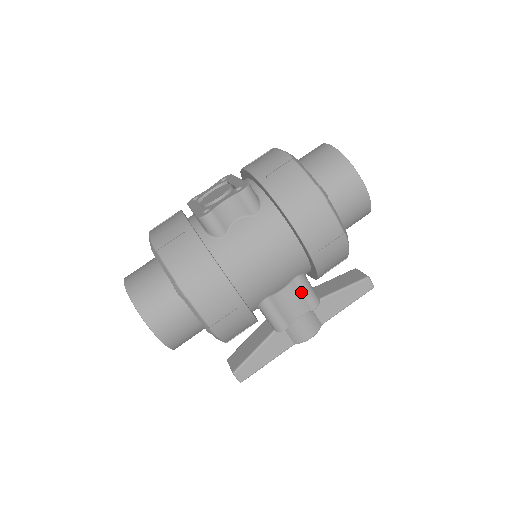
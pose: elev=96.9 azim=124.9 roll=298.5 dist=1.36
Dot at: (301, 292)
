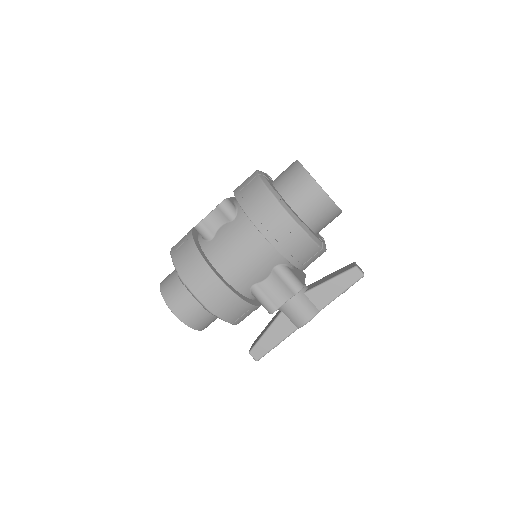
Dot at: (282, 279)
